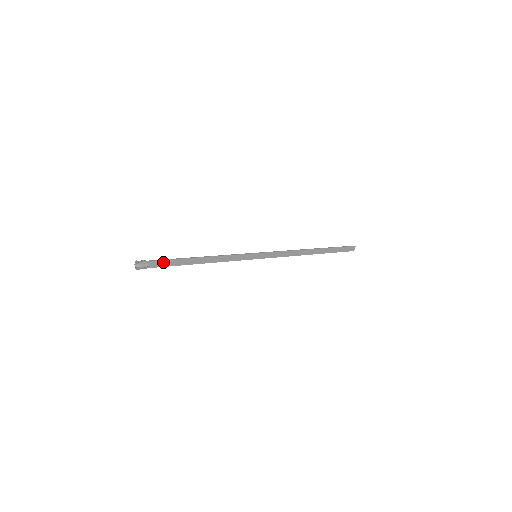
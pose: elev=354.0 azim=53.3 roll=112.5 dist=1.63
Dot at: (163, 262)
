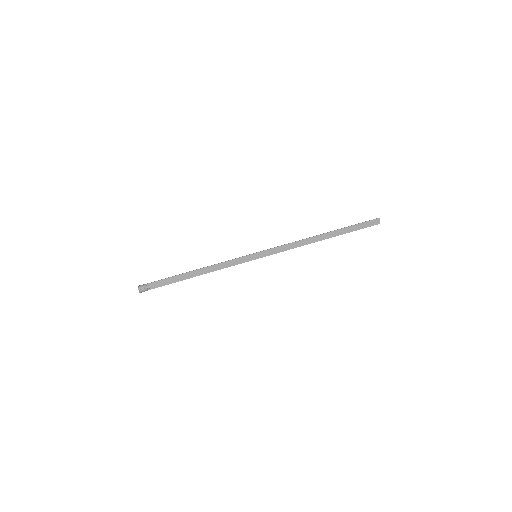
Dot at: (162, 282)
